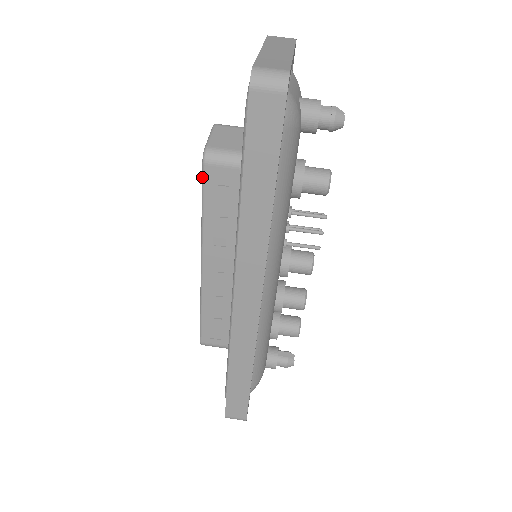
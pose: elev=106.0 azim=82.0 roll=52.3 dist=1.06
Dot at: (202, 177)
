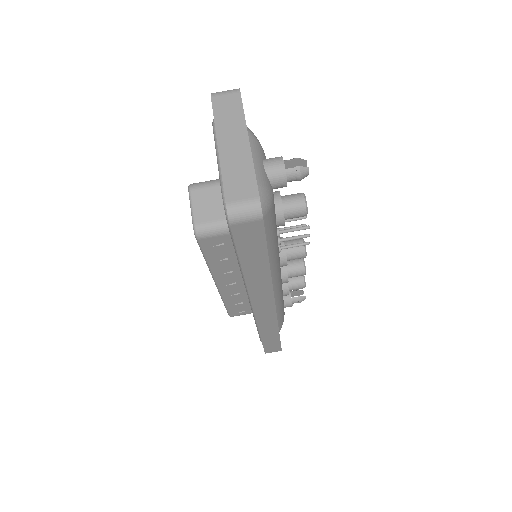
Dot at: occluded
